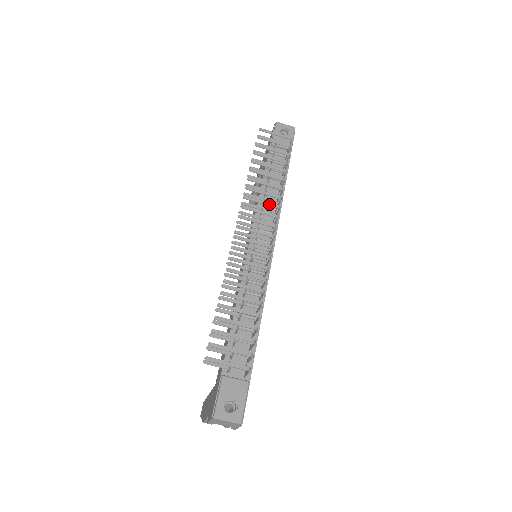
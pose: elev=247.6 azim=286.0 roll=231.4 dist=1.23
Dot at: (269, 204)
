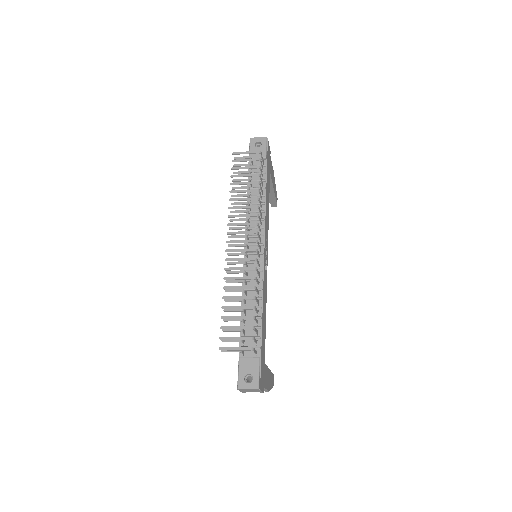
Dot at: (249, 215)
